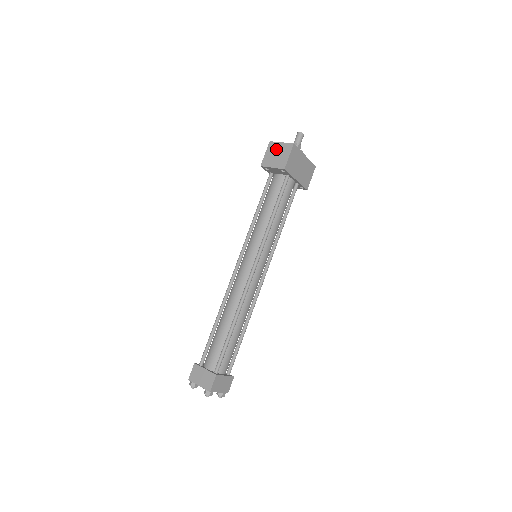
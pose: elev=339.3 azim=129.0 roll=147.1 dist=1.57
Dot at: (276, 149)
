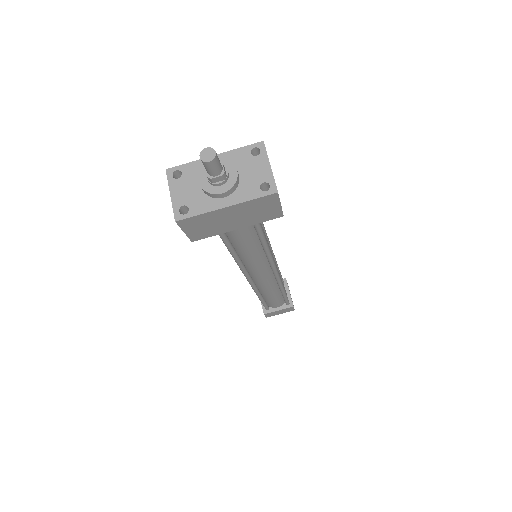
Dot at: occluded
